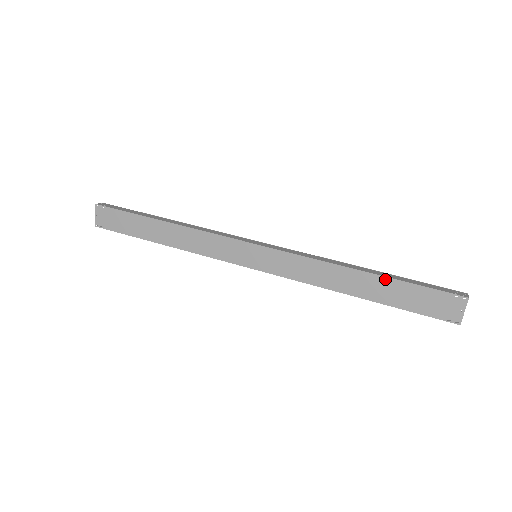
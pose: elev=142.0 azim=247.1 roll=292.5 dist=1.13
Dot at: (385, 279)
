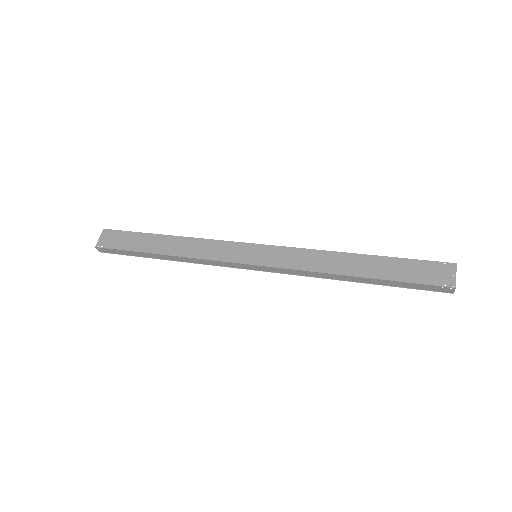
Dot at: (379, 258)
